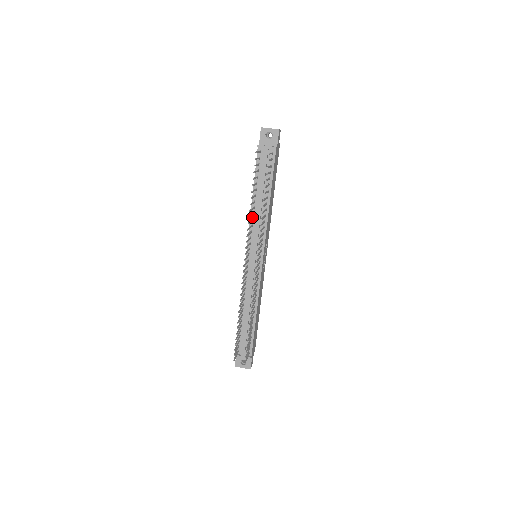
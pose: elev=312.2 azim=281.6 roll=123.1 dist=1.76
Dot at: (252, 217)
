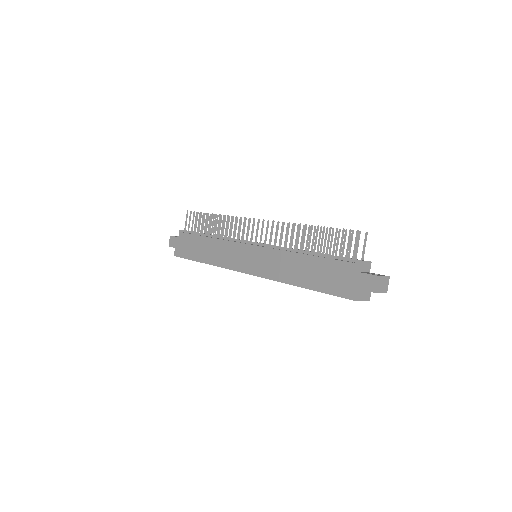
Dot at: (222, 239)
